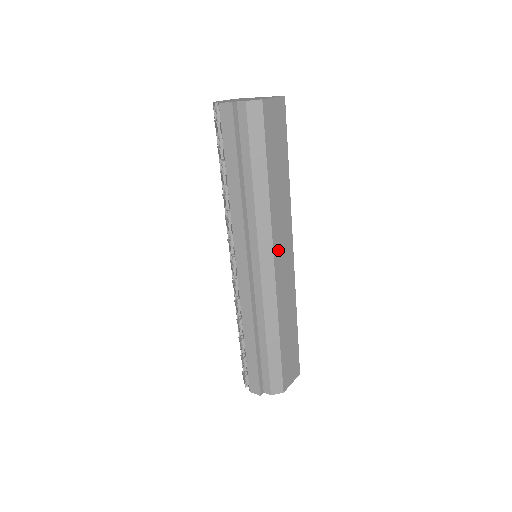
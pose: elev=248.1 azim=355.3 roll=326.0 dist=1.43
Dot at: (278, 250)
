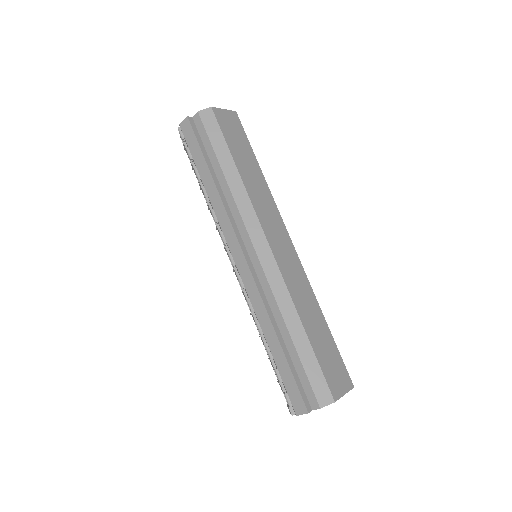
Dot at: (270, 233)
